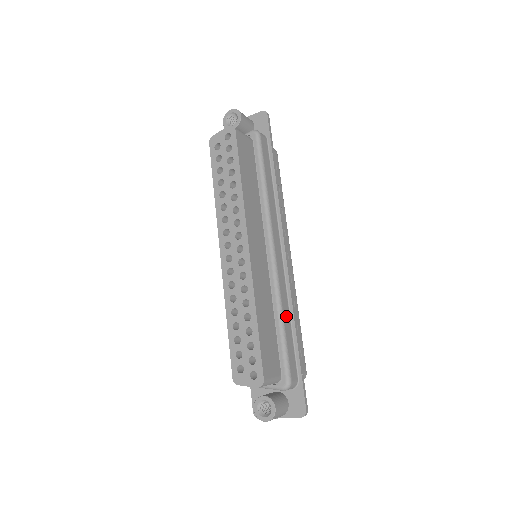
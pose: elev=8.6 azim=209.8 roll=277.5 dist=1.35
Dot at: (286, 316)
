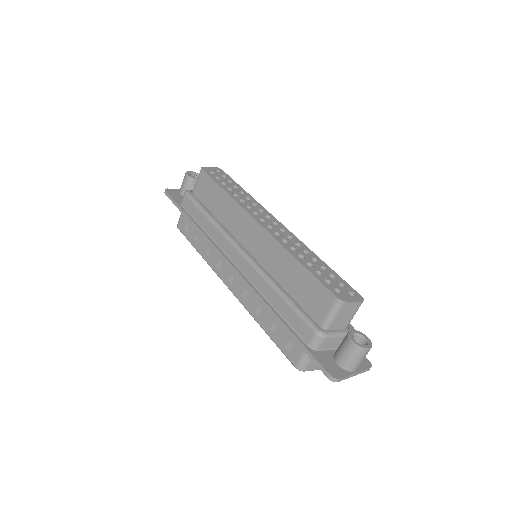
Dot at: occluded
